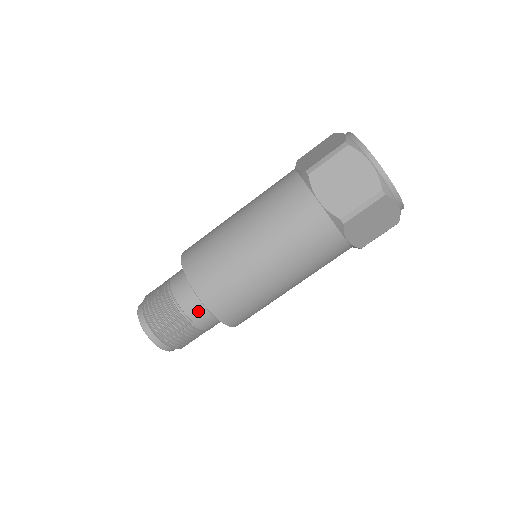
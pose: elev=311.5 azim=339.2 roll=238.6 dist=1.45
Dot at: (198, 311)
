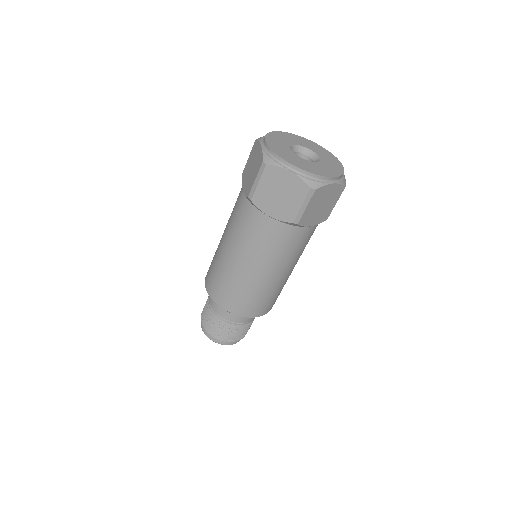
Dot at: (238, 316)
